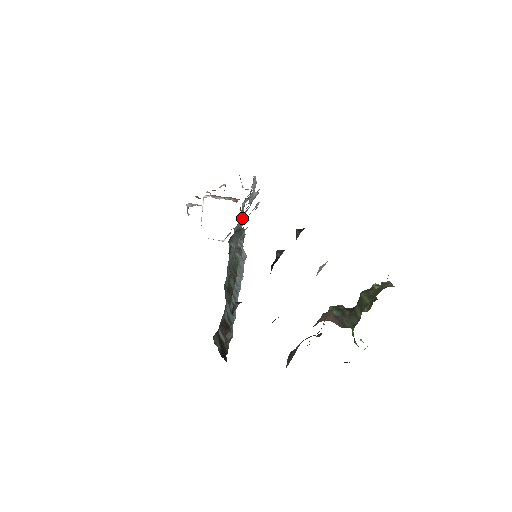
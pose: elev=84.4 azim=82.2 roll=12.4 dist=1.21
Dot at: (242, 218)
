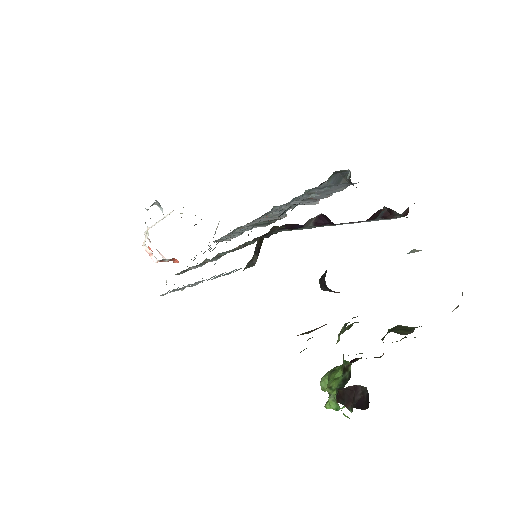
Dot at: occluded
